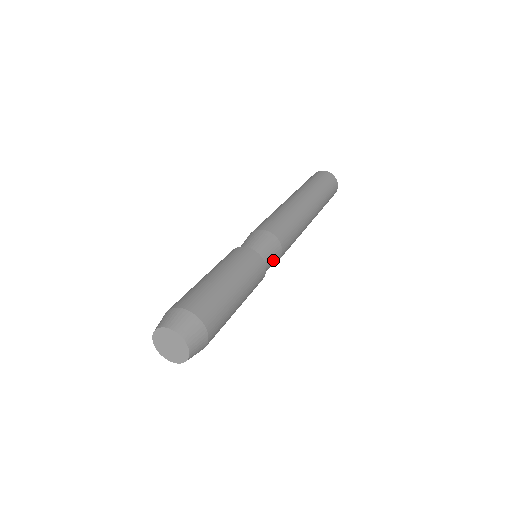
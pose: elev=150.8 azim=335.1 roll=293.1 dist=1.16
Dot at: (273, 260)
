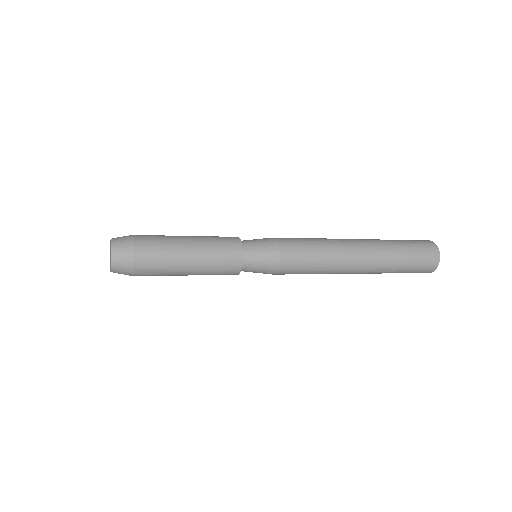
Dot at: (262, 245)
